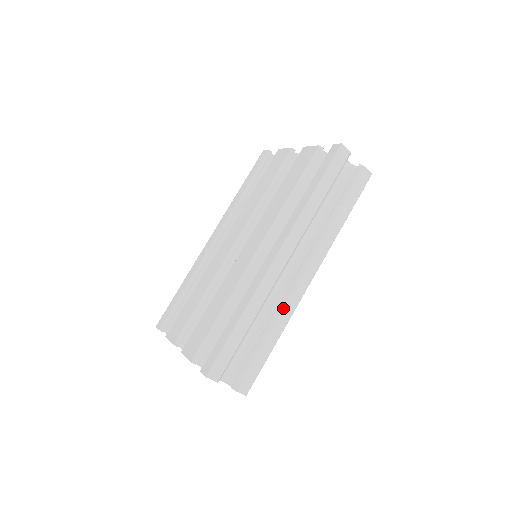
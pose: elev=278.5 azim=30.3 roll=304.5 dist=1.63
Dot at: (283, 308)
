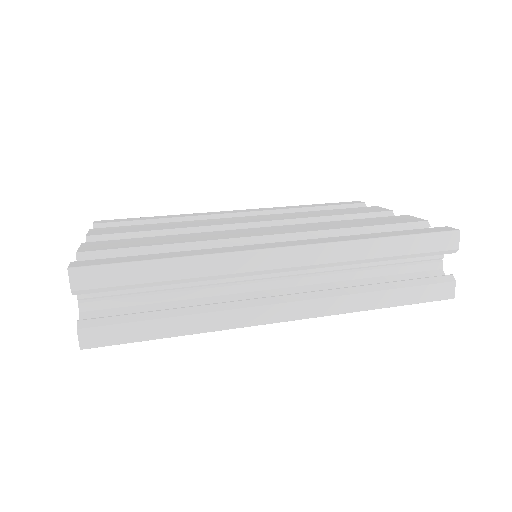
Dot at: (228, 309)
